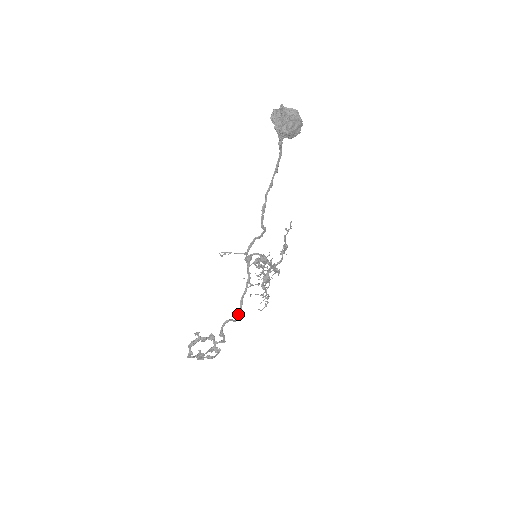
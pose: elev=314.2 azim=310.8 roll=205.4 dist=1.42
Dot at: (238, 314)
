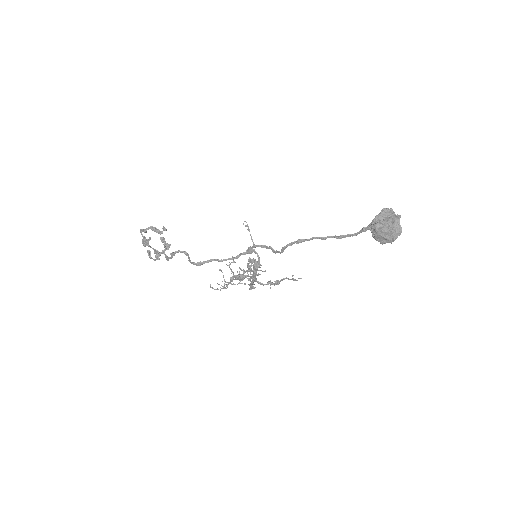
Dot at: (197, 262)
